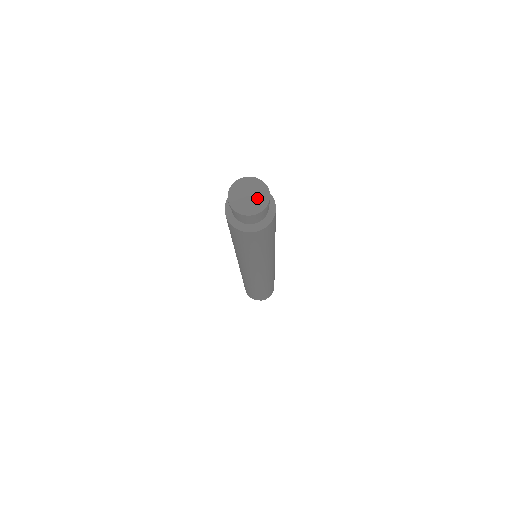
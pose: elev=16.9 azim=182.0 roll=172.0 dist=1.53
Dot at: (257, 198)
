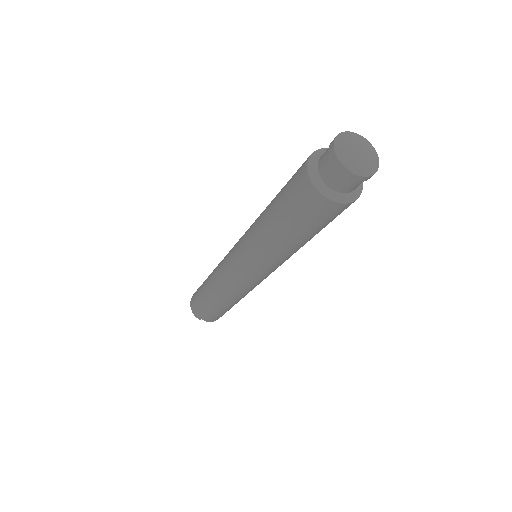
Dot at: (370, 158)
